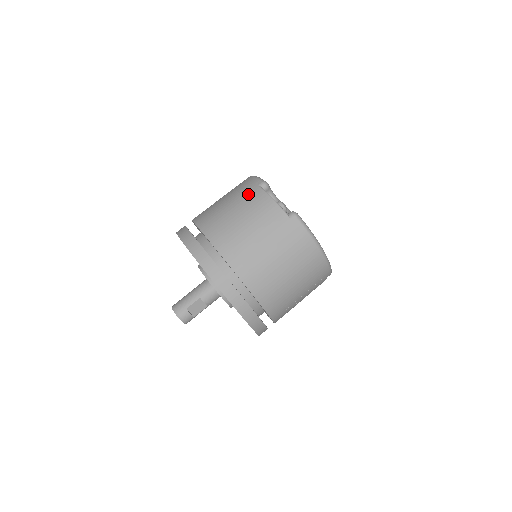
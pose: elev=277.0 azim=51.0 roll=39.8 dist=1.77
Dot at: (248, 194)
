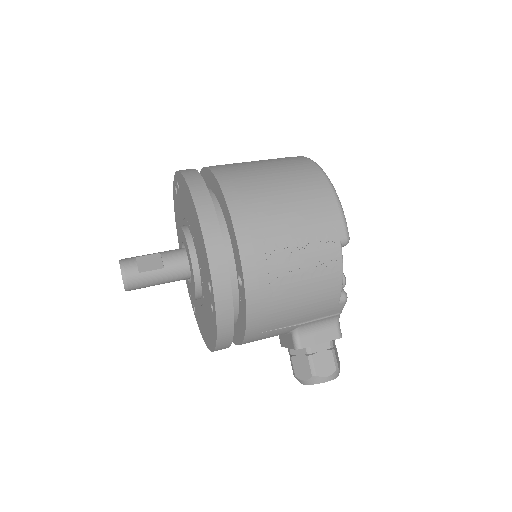
Dot at: occluded
